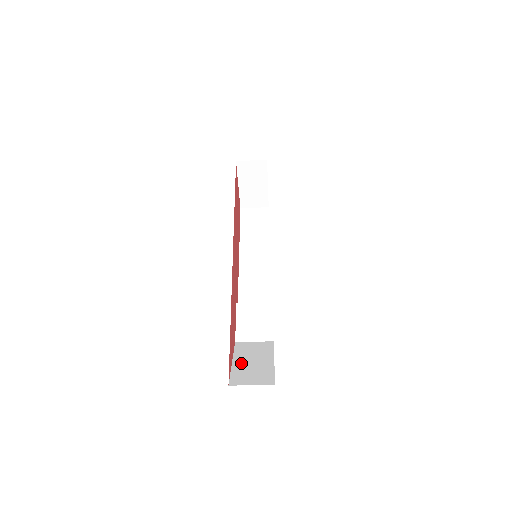
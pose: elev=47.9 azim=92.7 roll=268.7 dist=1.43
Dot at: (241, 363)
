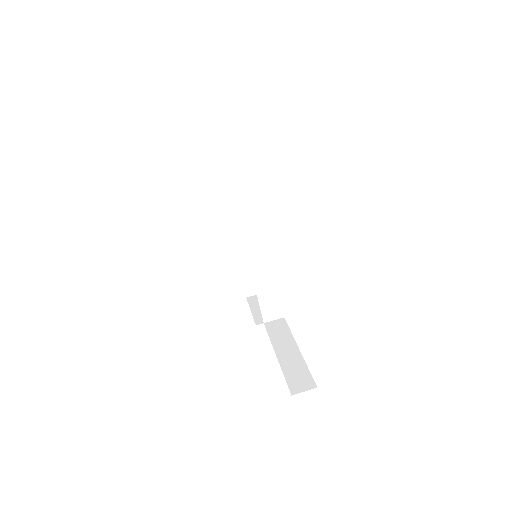
Dot at: occluded
